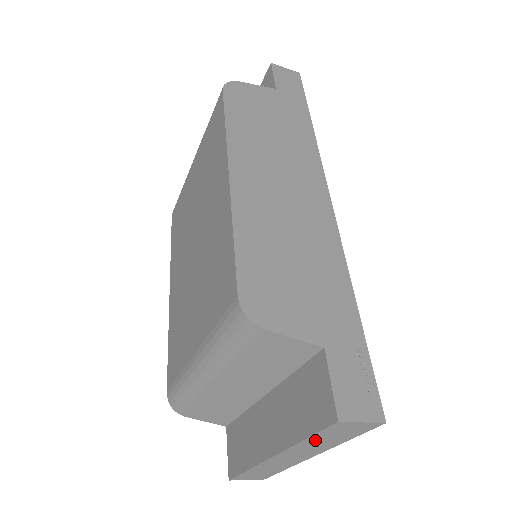
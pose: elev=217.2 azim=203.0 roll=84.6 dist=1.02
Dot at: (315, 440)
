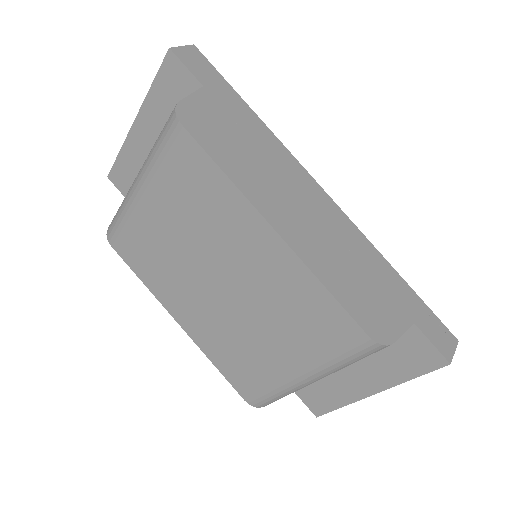
Dot at: occluded
